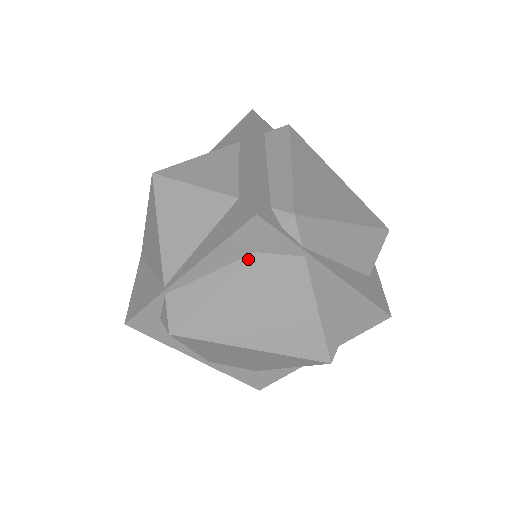
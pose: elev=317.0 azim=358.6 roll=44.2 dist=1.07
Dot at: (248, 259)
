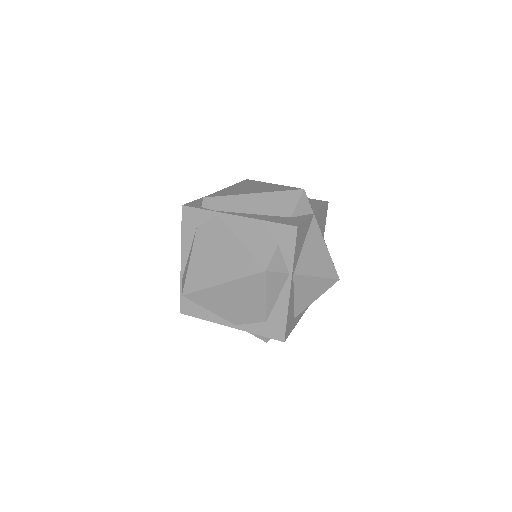
Dot at: (196, 232)
